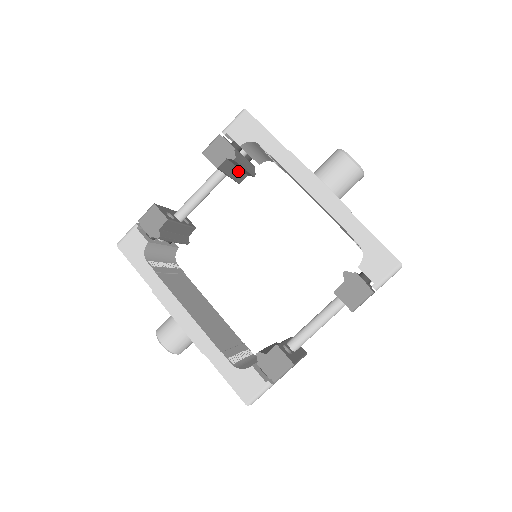
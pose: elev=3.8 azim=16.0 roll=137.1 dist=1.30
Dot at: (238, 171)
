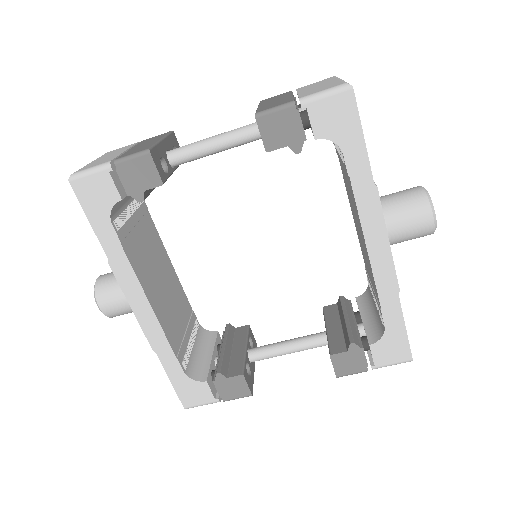
Dot at: occluded
